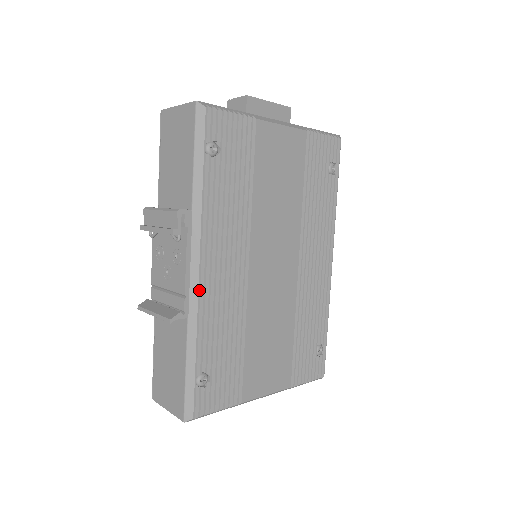
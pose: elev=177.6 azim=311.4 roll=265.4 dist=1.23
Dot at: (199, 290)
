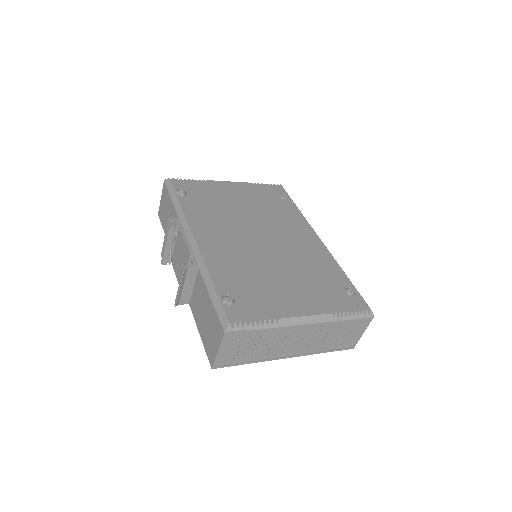
Dot at: (199, 249)
